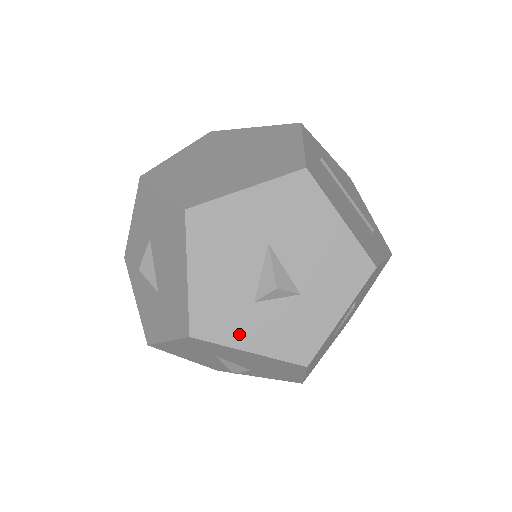
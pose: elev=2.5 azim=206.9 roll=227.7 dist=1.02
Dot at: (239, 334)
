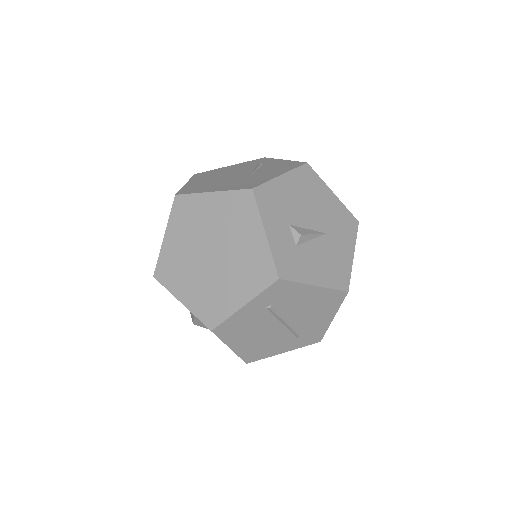
Dot at: occluded
